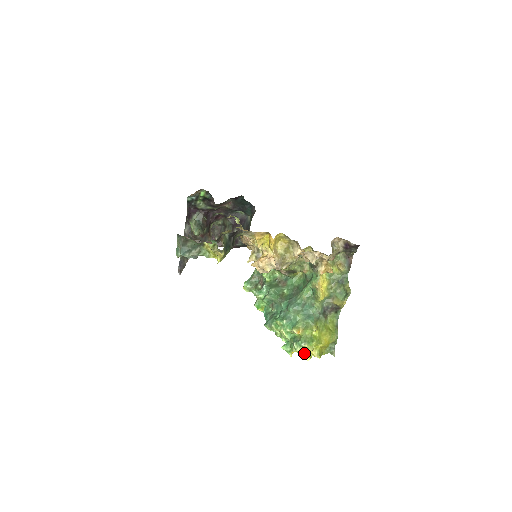
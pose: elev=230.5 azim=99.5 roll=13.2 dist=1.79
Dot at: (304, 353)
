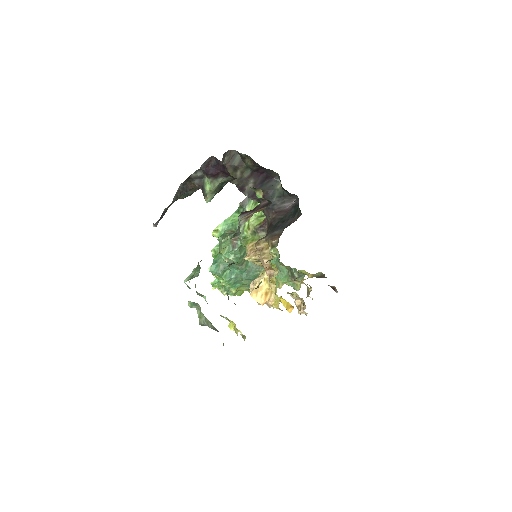
Dot at: occluded
